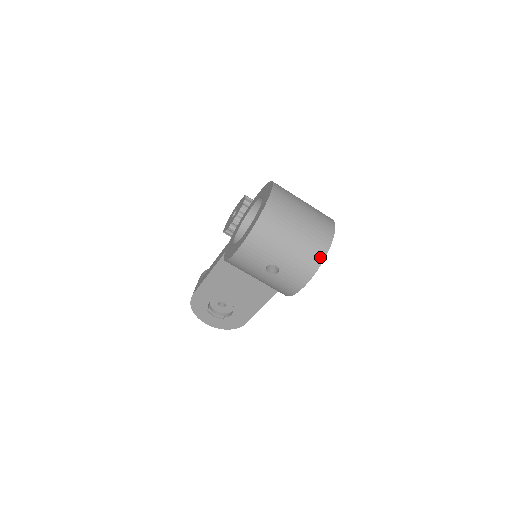
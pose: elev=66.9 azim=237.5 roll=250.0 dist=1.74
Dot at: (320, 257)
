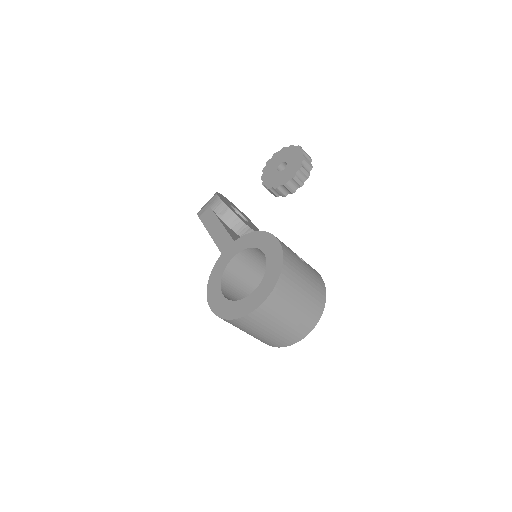
Dot at: (276, 346)
